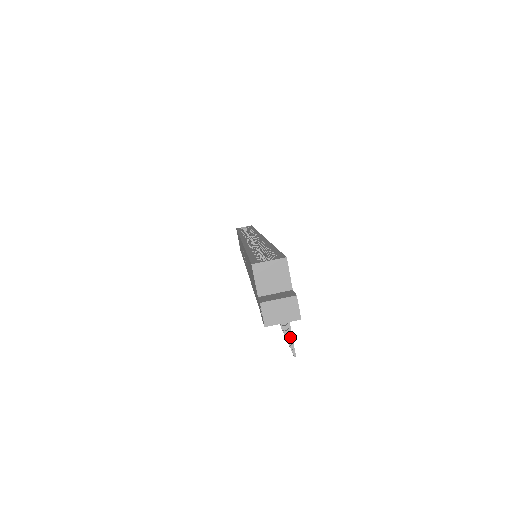
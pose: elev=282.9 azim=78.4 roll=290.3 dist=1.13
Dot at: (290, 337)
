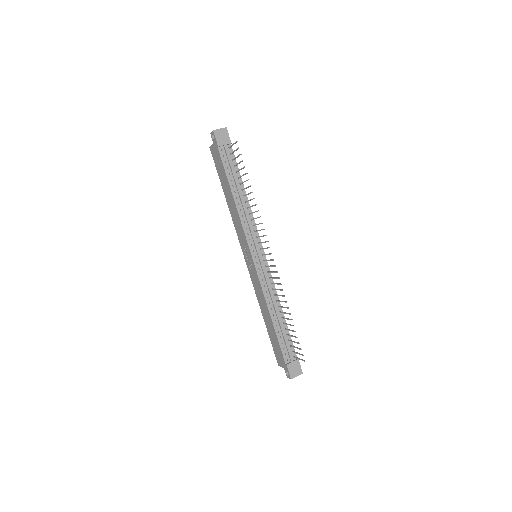
Dot at: (233, 144)
